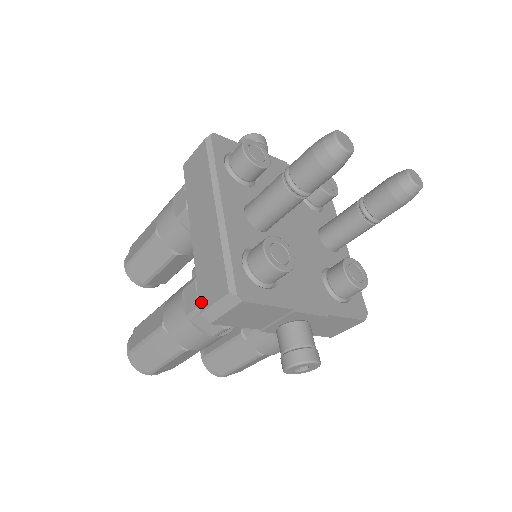
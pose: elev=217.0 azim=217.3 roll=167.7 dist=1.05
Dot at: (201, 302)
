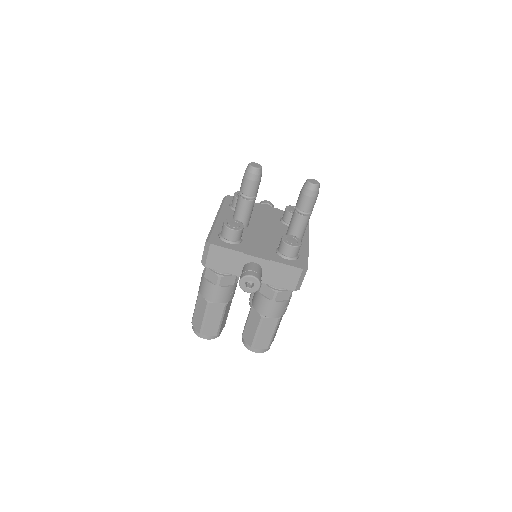
Dot at: occluded
